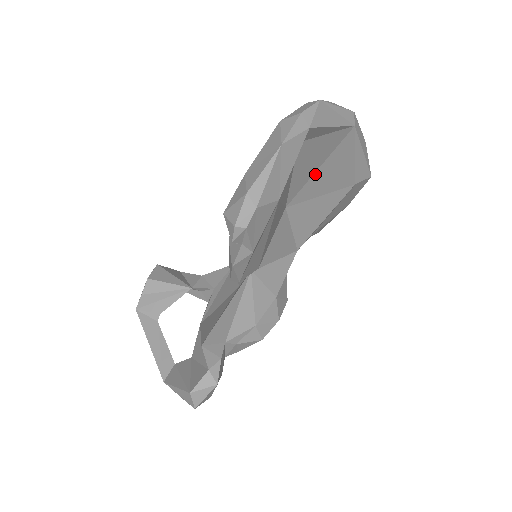
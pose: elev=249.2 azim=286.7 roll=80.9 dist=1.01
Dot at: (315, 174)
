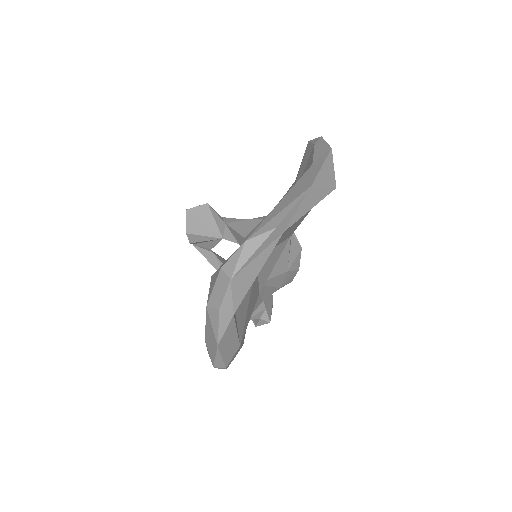
Dot at: occluded
